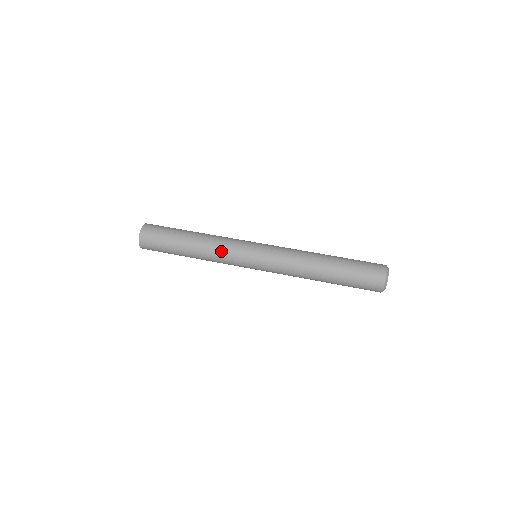
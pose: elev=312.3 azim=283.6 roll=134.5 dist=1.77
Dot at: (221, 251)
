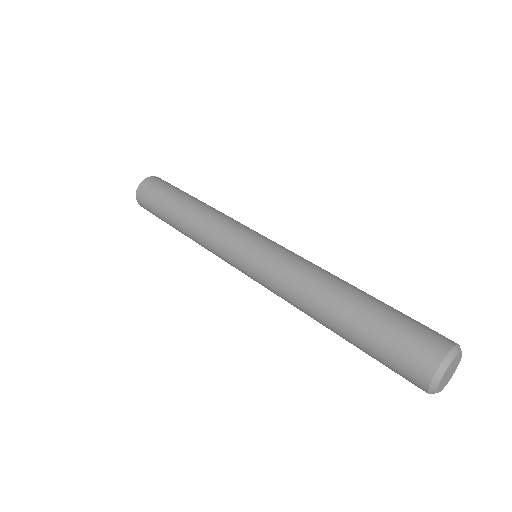
Dot at: (211, 227)
